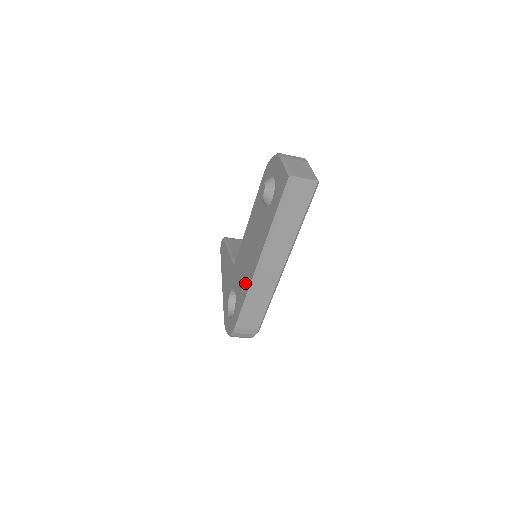
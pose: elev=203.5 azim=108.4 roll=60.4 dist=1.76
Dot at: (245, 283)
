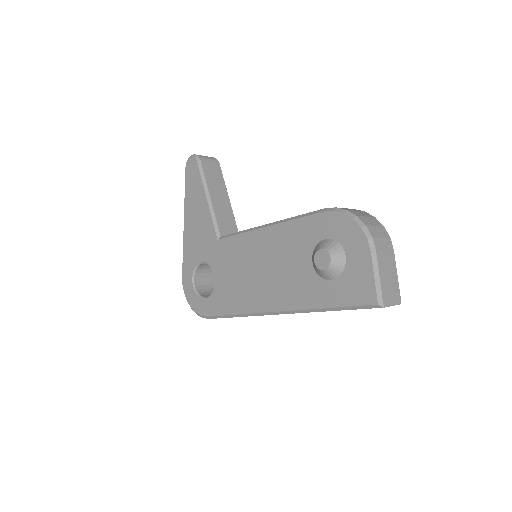
Dot at: (240, 298)
